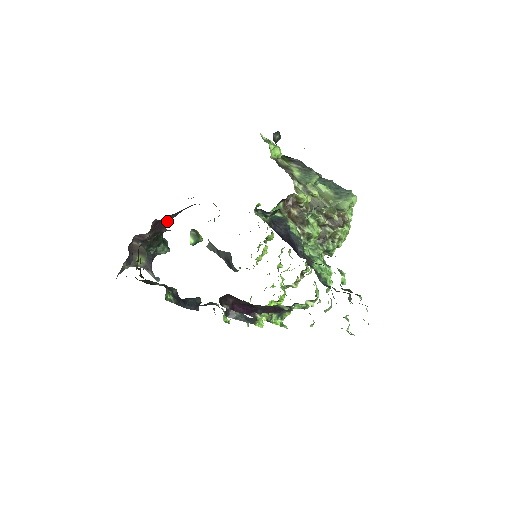
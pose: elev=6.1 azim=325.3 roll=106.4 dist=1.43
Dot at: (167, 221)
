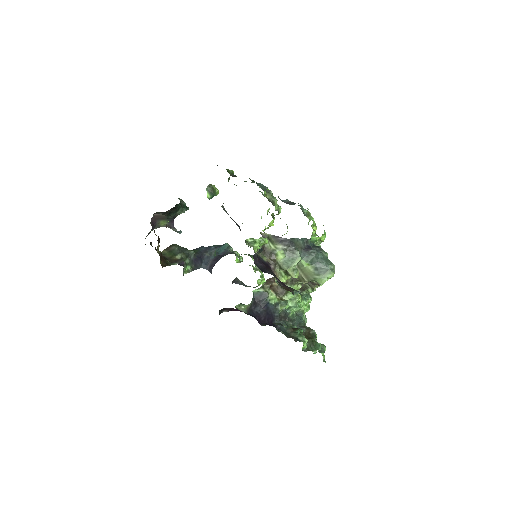
Dot at: occluded
